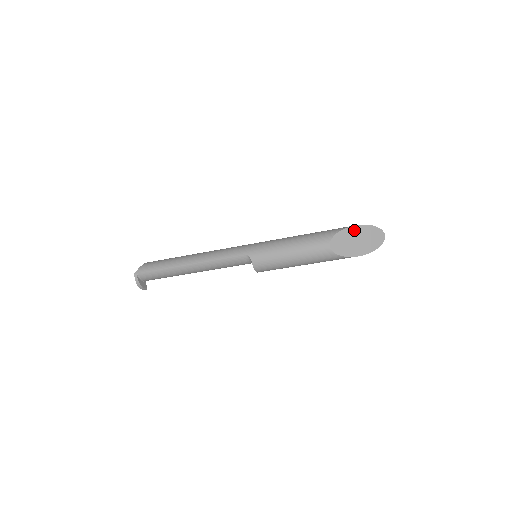
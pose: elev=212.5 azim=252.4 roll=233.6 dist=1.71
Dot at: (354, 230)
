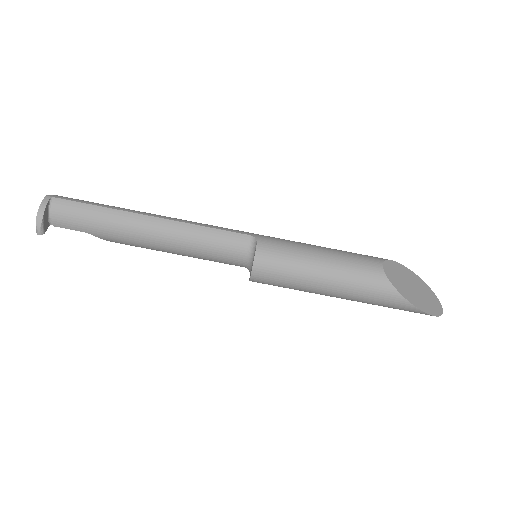
Dot at: (410, 274)
